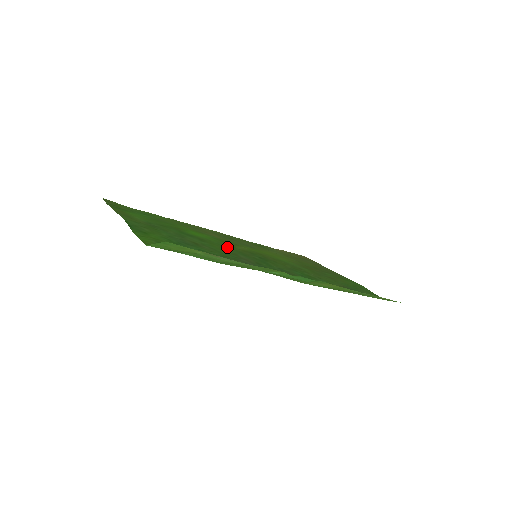
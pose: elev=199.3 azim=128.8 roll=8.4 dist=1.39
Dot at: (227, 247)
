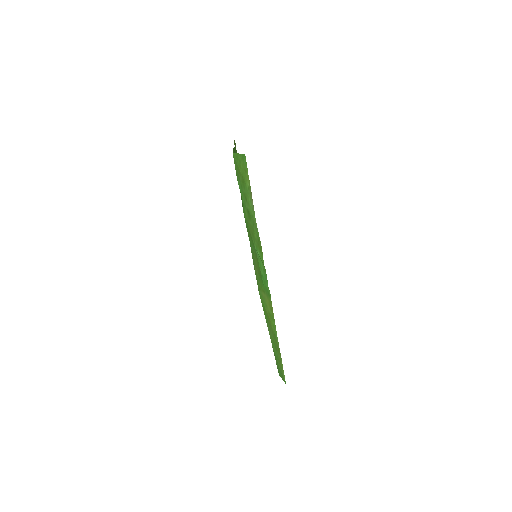
Dot at: occluded
